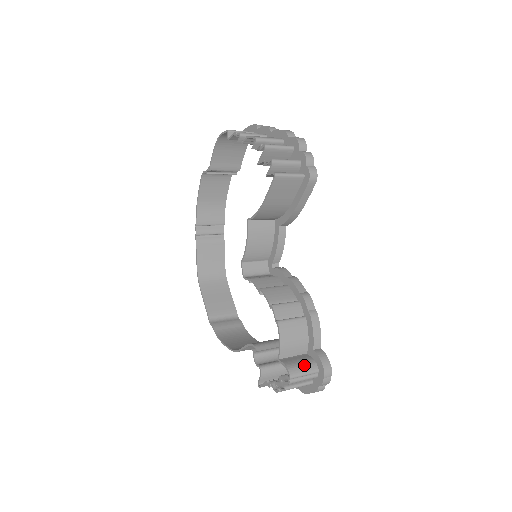
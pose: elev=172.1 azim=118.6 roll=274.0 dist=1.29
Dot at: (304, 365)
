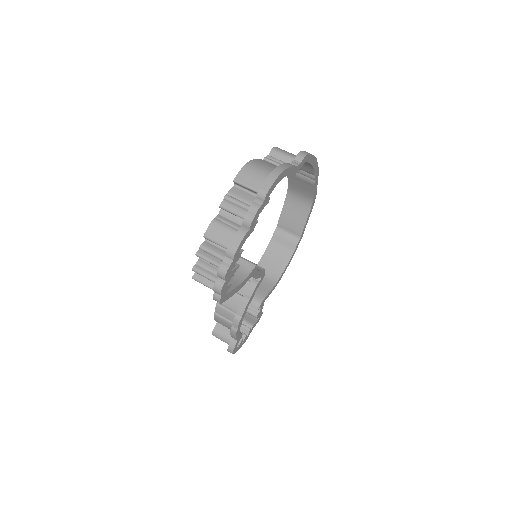
Dot at: (223, 337)
